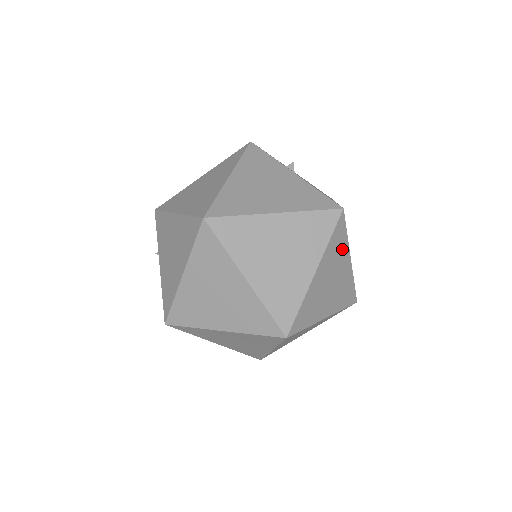
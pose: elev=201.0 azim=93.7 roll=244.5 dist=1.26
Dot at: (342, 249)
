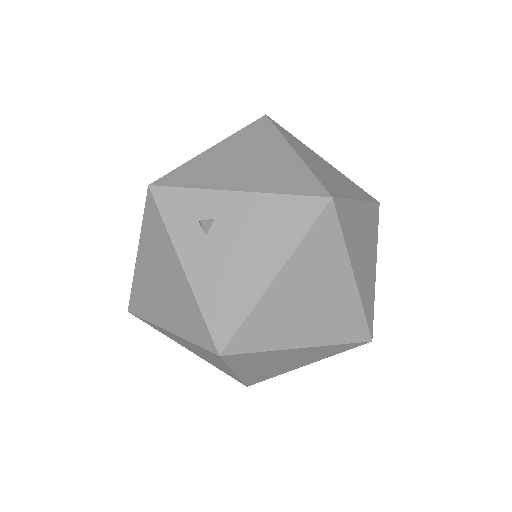
Dot at: (267, 355)
